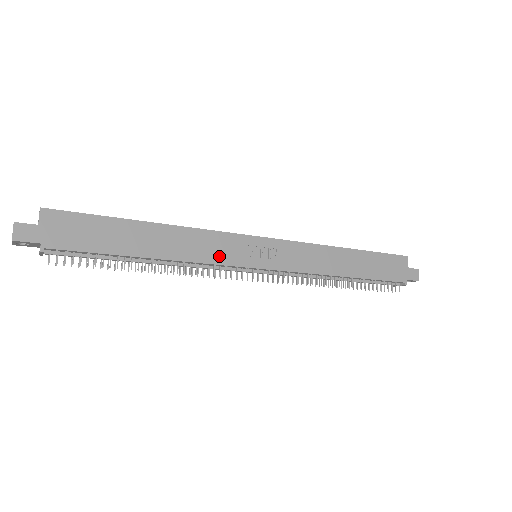
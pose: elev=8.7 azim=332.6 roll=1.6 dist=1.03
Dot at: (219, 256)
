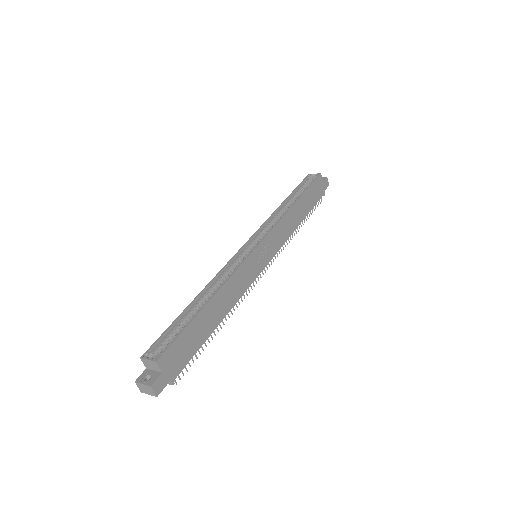
Dot at: (247, 282)
